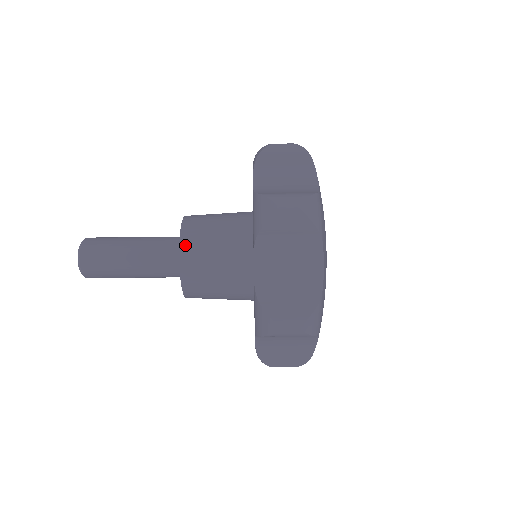
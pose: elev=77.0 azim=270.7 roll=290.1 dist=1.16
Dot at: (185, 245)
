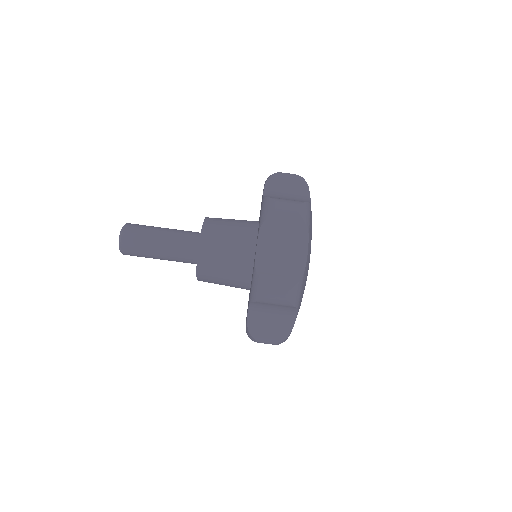
Dot at: (205, 234)
